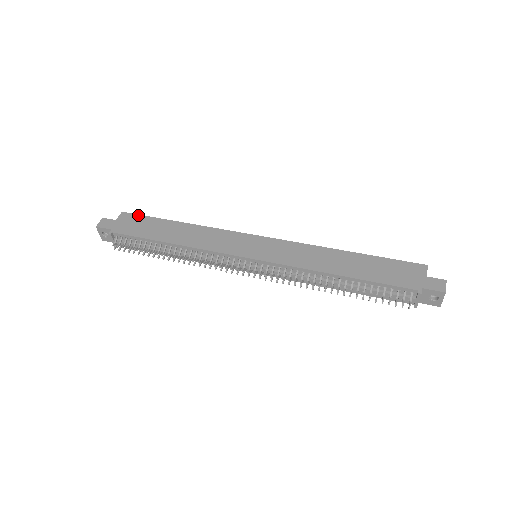
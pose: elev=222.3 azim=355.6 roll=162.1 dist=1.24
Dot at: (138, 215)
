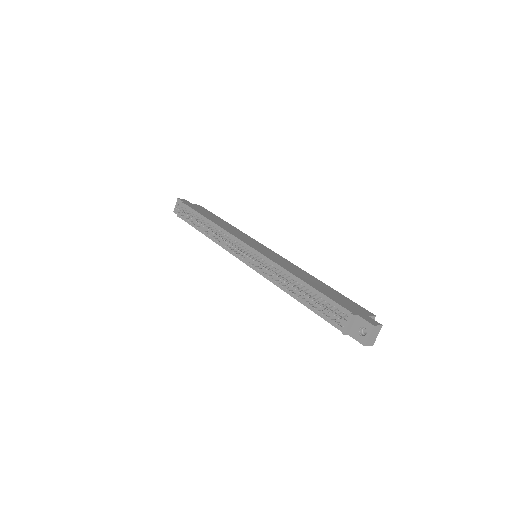
Dot at: occluded
